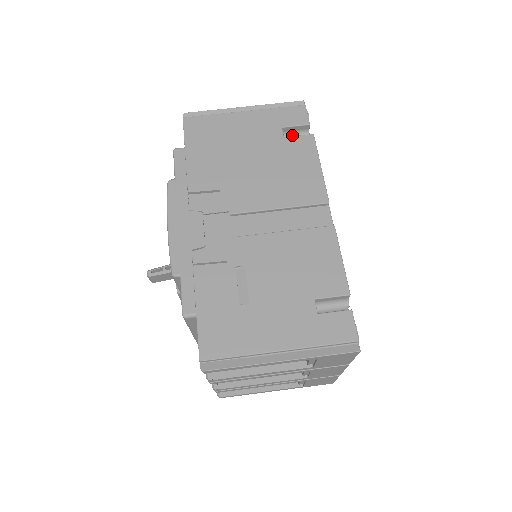
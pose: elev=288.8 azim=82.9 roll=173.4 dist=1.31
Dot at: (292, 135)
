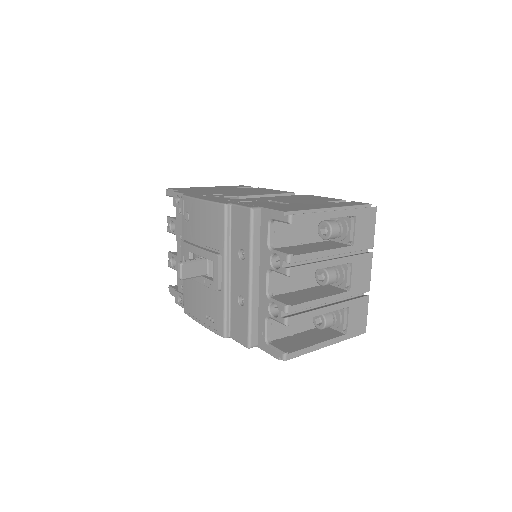
Dot at: occluded
